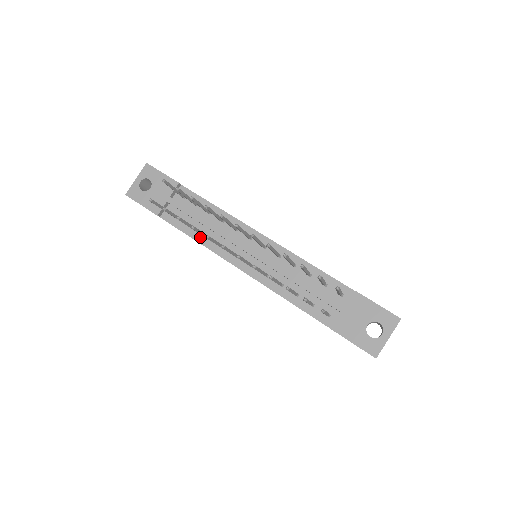
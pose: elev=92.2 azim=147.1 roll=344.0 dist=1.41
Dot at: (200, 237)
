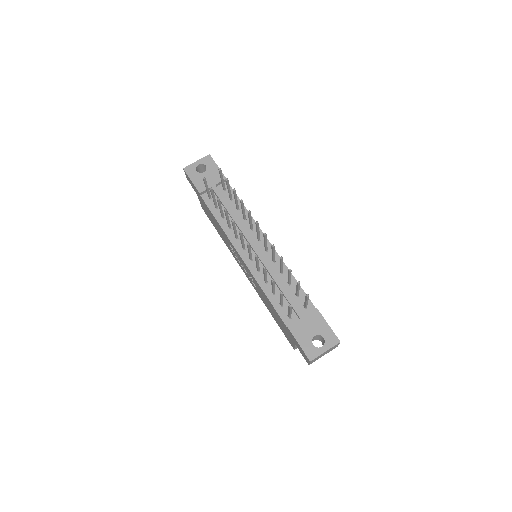
Dot at: (223, 222)
